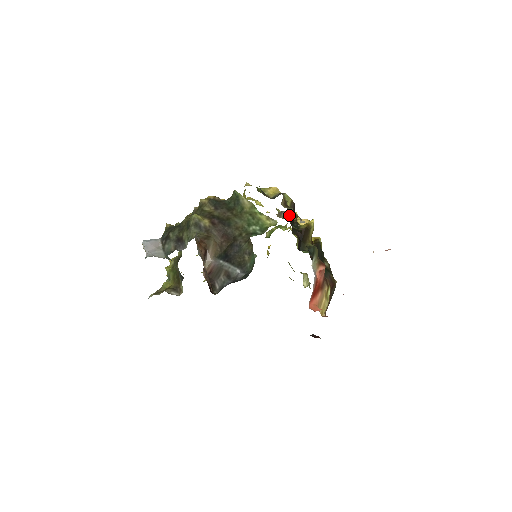
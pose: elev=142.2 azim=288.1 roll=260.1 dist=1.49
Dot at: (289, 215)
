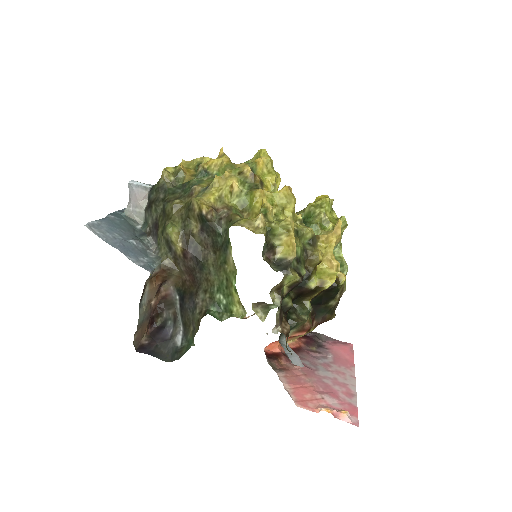
Dot at: (267, 313)
